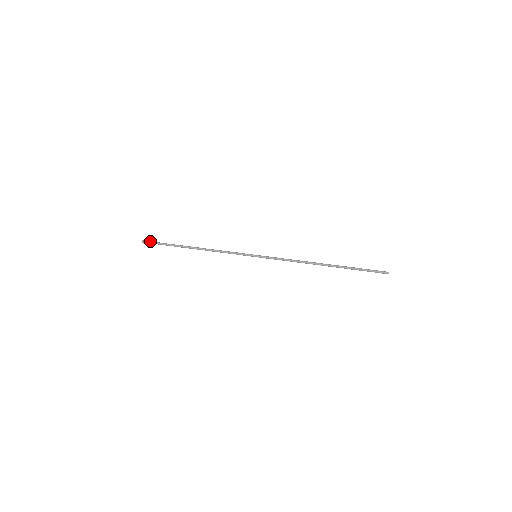
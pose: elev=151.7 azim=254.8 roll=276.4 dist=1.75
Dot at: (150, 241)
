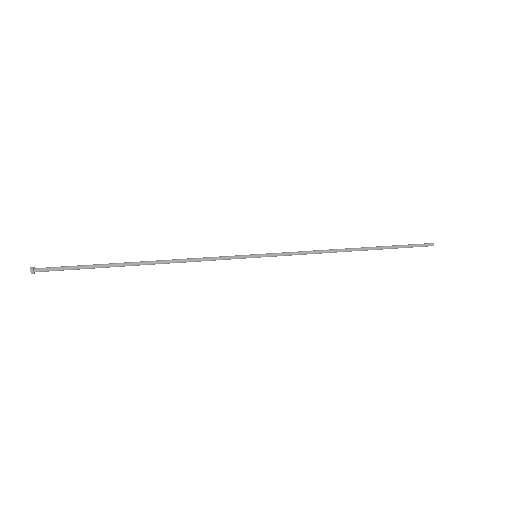
Dot at: (48, 268)
